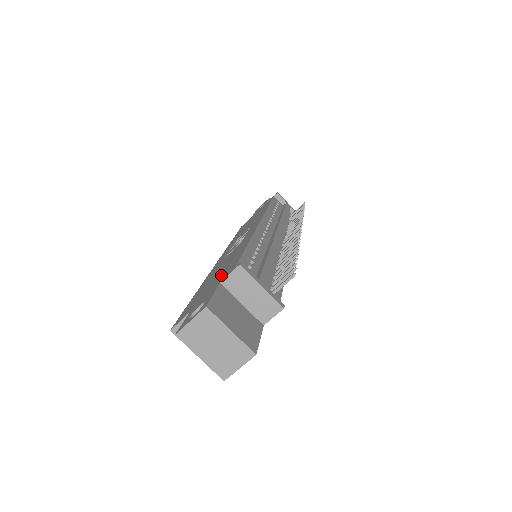
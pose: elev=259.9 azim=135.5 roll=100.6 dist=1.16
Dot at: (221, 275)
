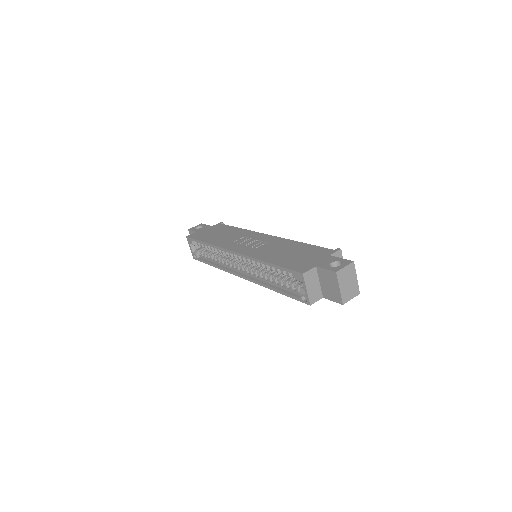
Dot at: (311, 253)
